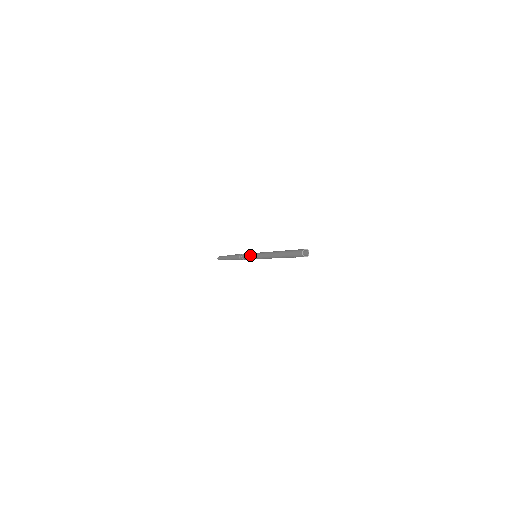
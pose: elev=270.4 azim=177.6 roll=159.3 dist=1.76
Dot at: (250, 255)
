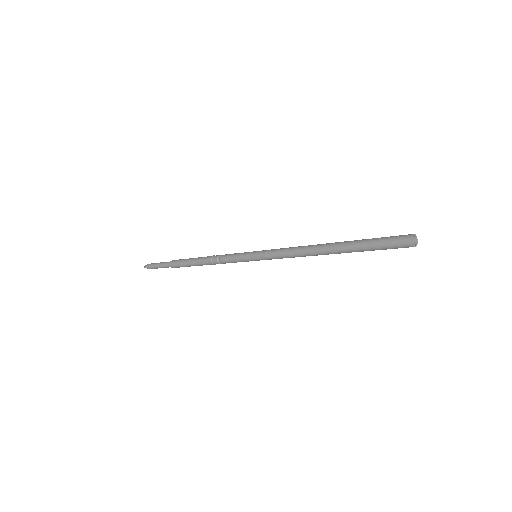
Dot at: (244, 256)
